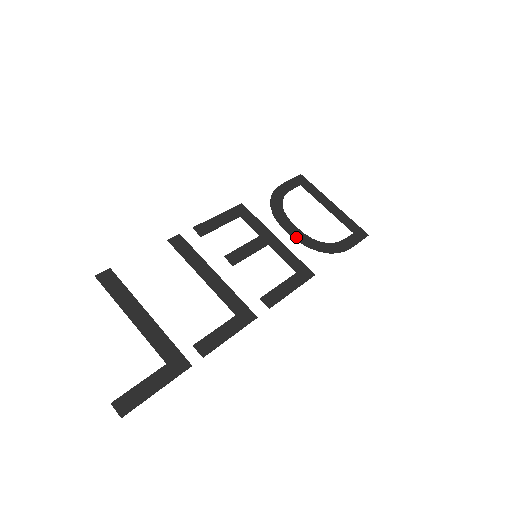
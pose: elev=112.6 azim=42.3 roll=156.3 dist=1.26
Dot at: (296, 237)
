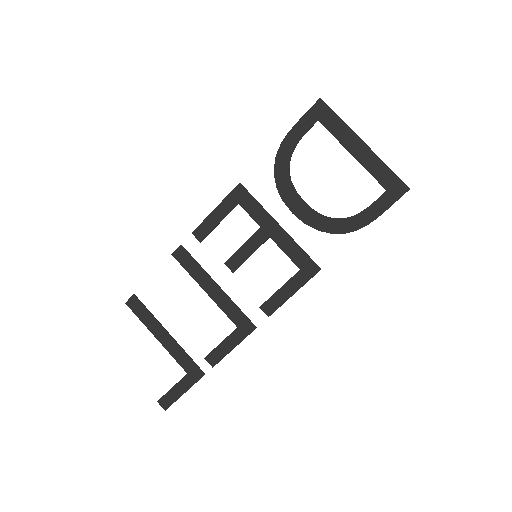
Dot at: (303, 219)
